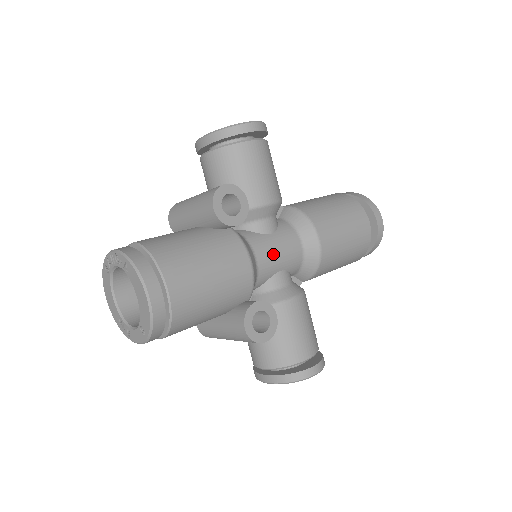
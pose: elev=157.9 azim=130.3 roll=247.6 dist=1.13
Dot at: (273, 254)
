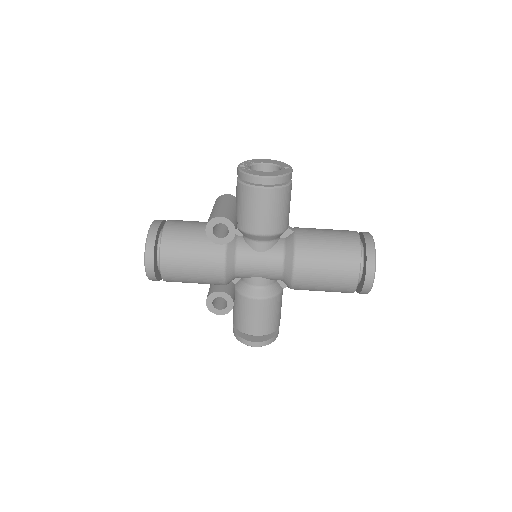
Dot at: (253, 267)
